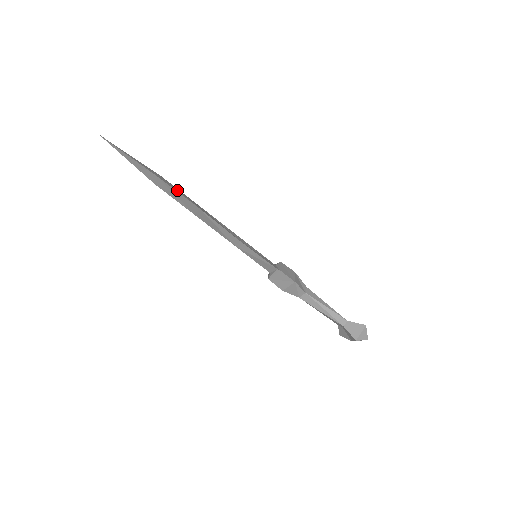
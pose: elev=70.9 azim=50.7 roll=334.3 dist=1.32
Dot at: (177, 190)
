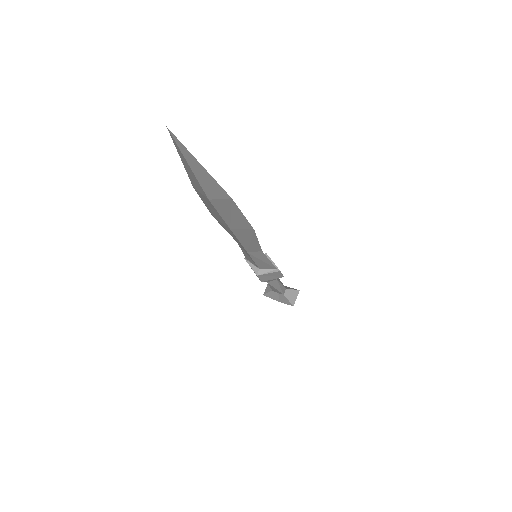
Dot at: occluded
